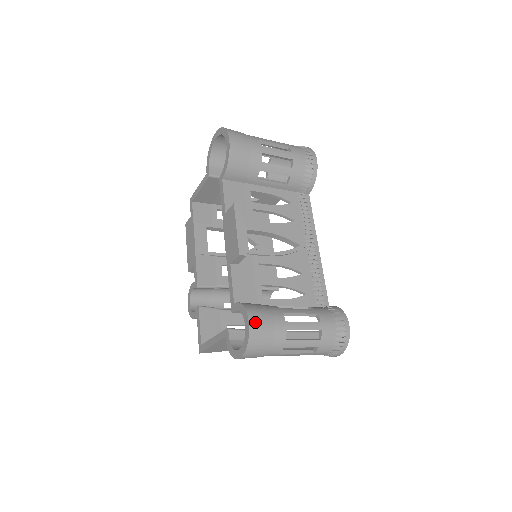
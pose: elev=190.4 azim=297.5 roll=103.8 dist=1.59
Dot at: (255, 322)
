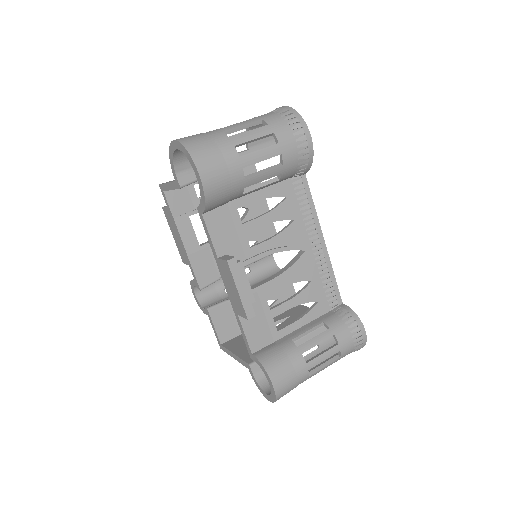
Dot at: (279, 383)
